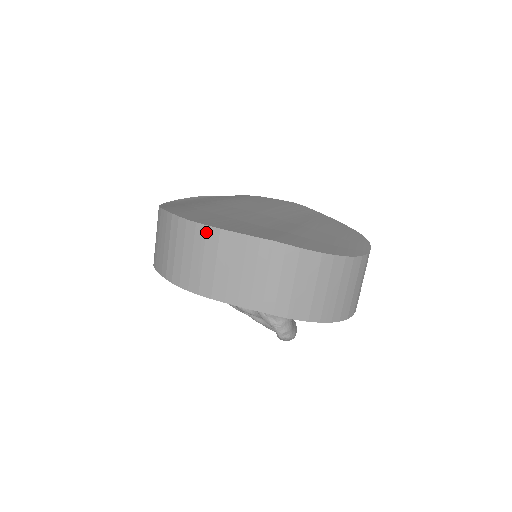
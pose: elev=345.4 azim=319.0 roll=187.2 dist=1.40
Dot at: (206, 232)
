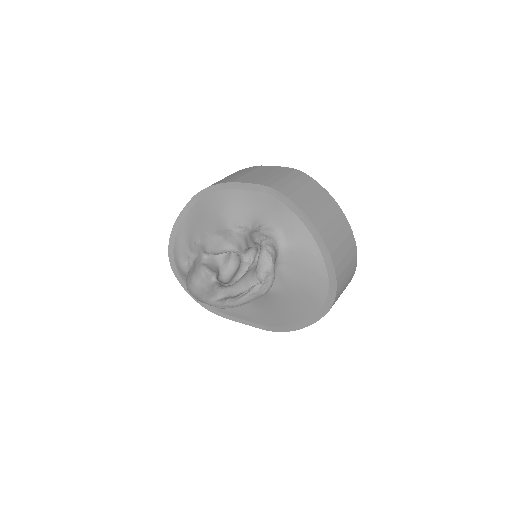
Dot at: (250, 168)
